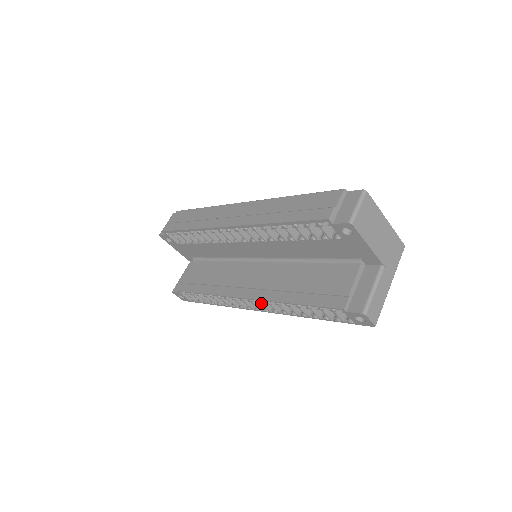
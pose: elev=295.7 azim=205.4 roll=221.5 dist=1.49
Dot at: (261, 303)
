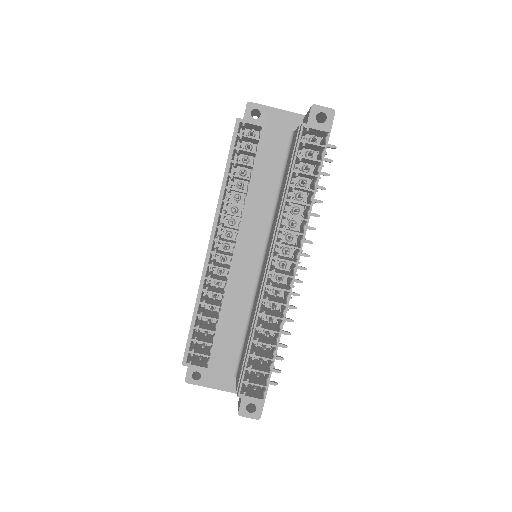
Dot at: (282, 244)
